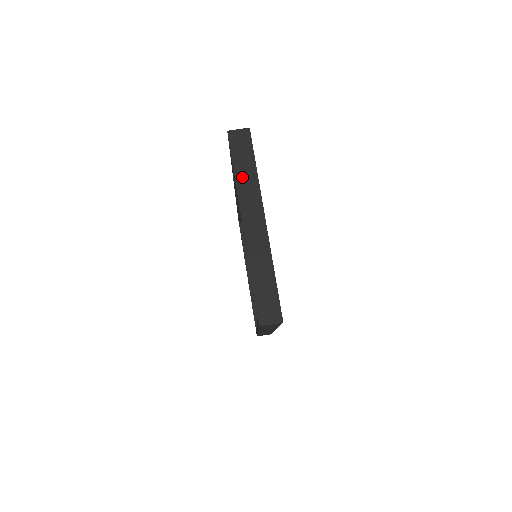
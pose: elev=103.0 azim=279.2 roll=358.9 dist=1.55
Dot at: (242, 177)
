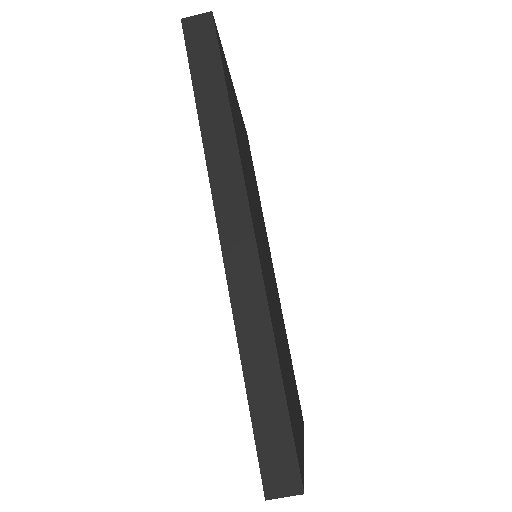
Dot at: occluded
